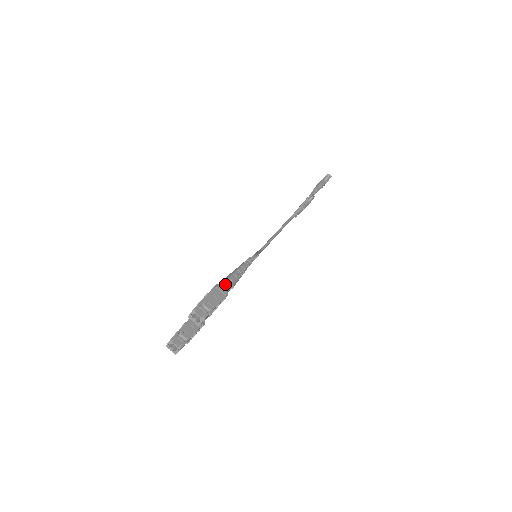
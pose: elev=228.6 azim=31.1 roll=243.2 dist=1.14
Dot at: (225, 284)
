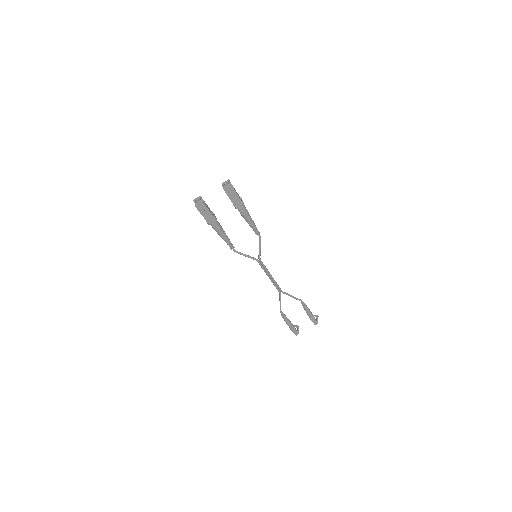
Dot at: (244, 205)
